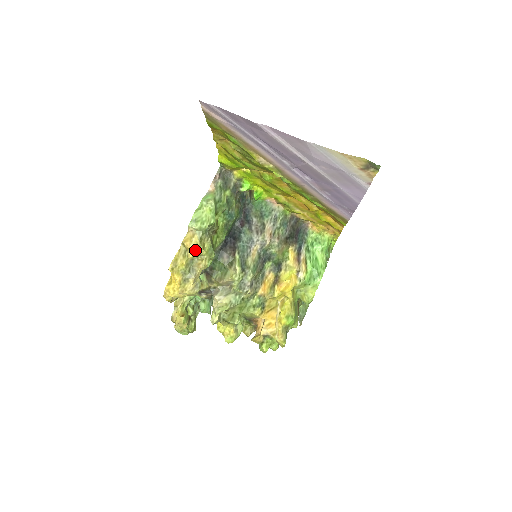
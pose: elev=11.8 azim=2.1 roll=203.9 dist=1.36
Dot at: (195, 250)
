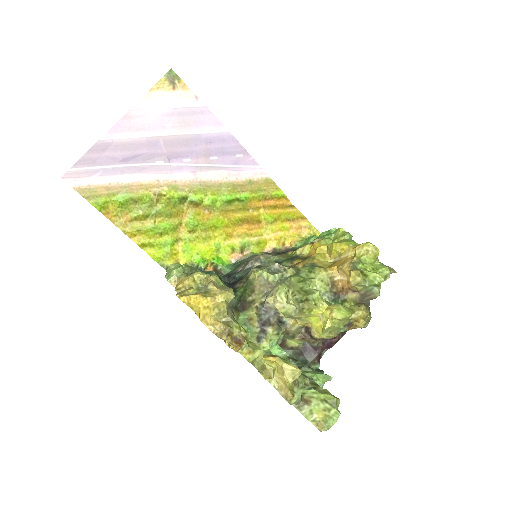
Dot at: (189, 278)
